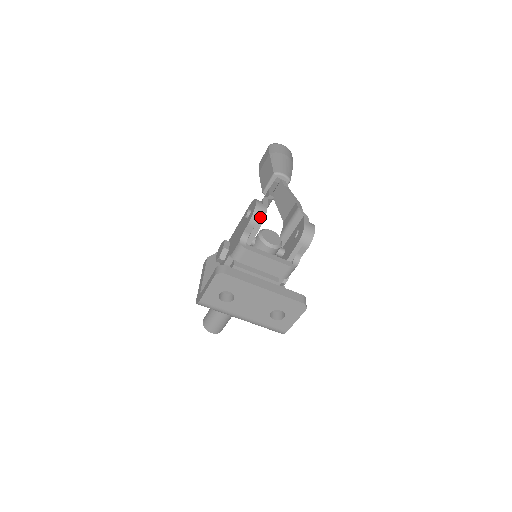
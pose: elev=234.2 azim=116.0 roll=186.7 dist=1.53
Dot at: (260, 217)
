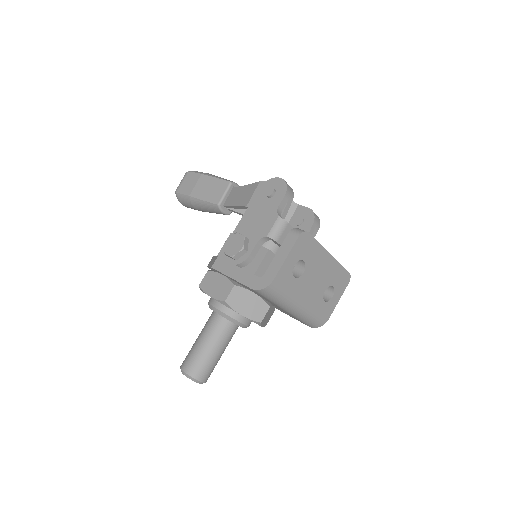
Dot at: (291, 190)
